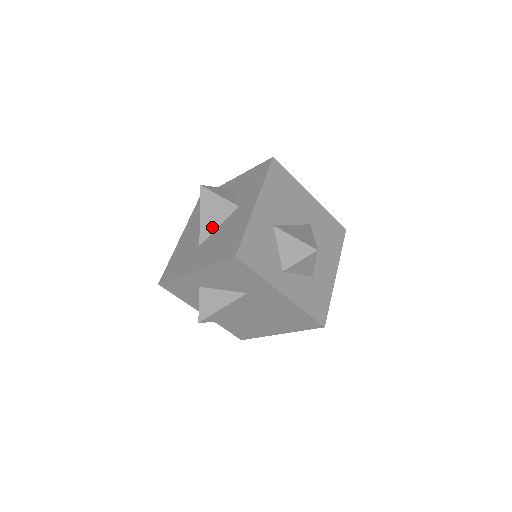
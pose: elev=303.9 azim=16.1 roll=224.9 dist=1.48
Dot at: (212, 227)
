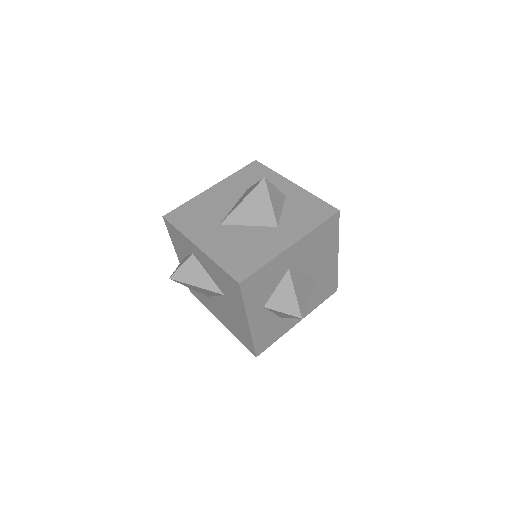
Dot at: (243, 220)
